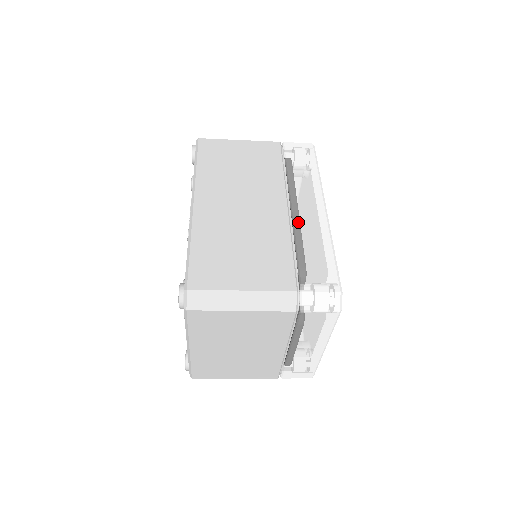
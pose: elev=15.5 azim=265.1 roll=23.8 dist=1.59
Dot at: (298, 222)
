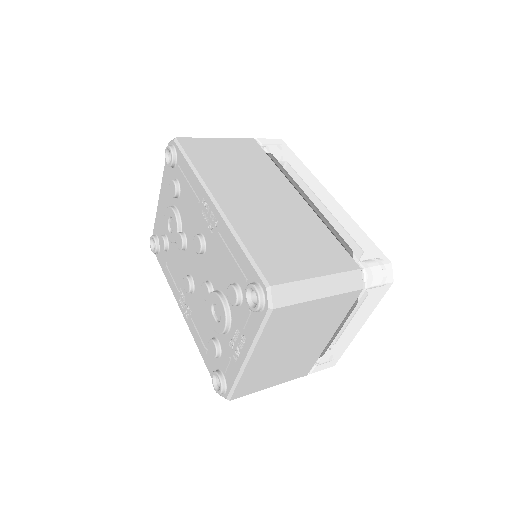
Dot at: (319, 208)
